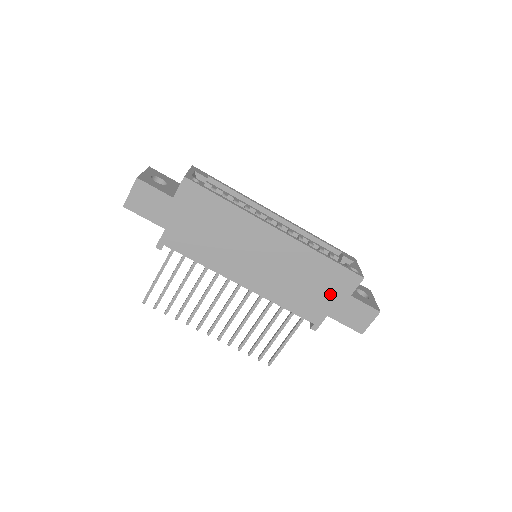
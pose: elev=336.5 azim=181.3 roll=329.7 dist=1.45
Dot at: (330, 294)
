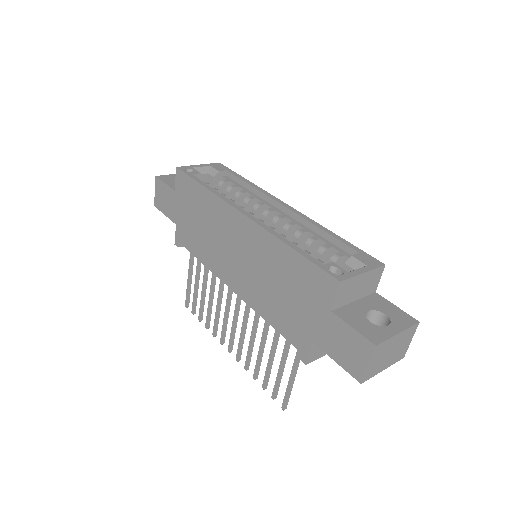
Dot at: (308, 306)
